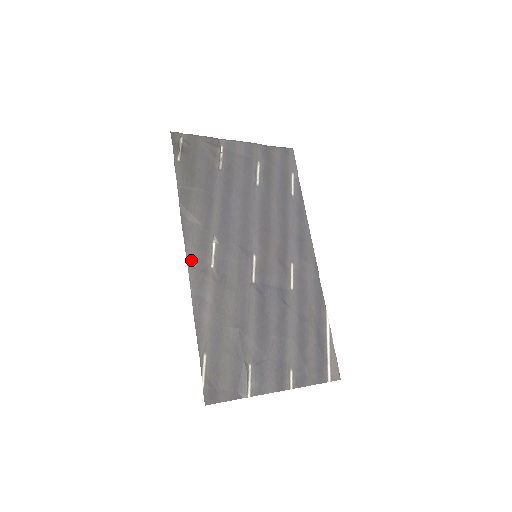
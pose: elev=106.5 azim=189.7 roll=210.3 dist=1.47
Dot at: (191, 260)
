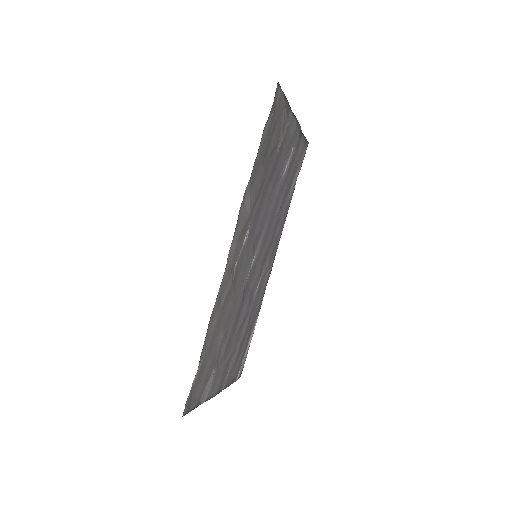
Dot at: (231, 254)
